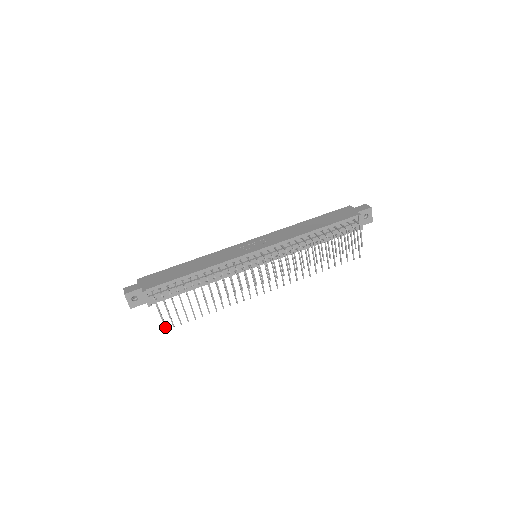
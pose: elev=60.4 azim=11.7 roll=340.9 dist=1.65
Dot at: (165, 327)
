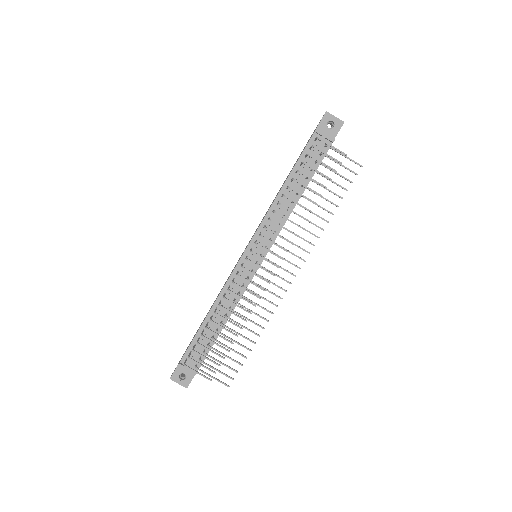
Dot at: (225, 385)
